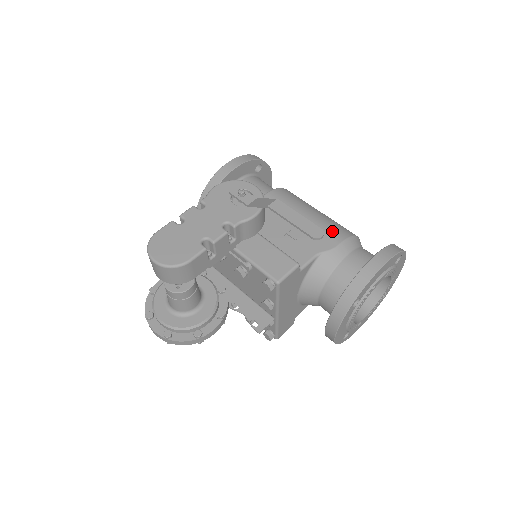
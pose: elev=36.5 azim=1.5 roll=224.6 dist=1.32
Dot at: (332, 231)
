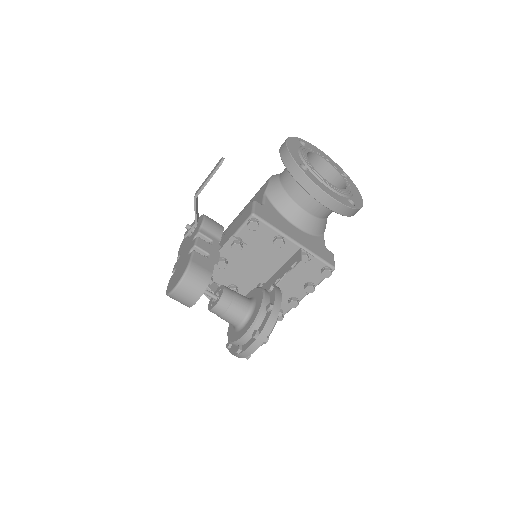
Dot at: occluded
